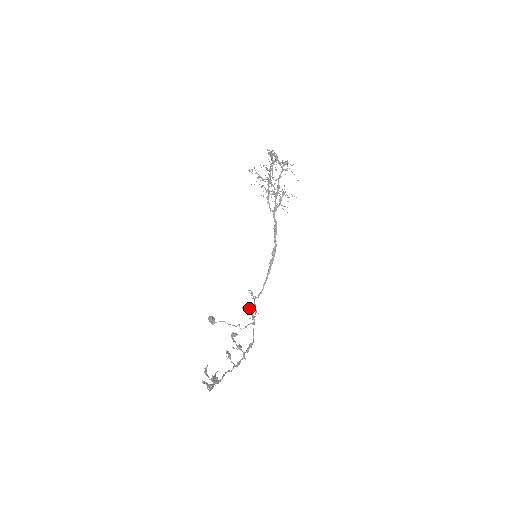
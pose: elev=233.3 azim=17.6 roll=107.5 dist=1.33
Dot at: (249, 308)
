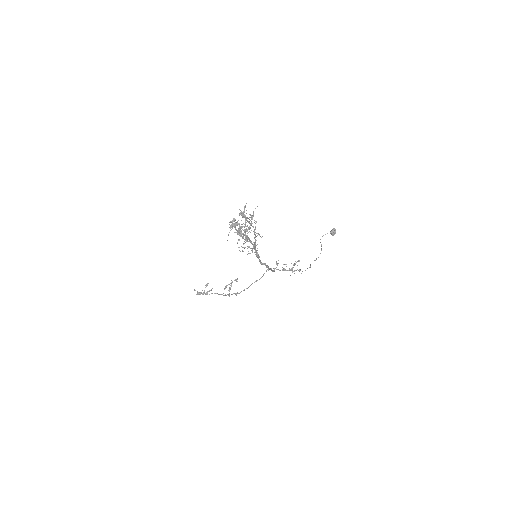
Dot at: (293, 265)
